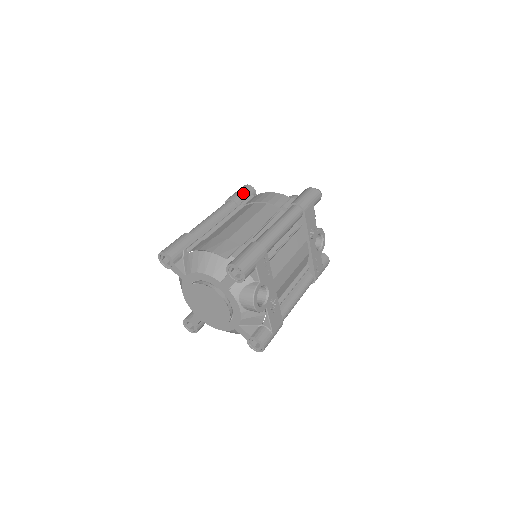
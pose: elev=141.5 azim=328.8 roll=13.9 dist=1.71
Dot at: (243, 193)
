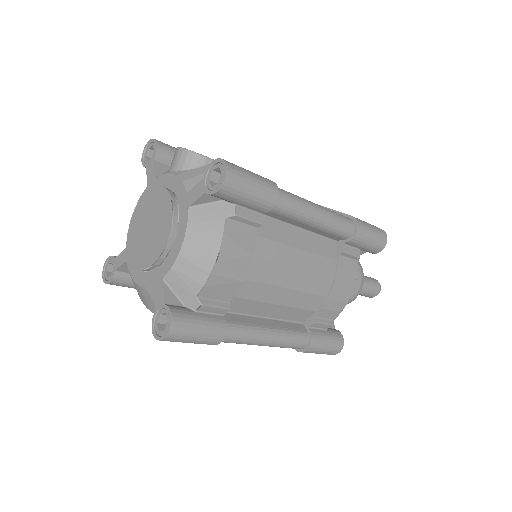
Dot at: occluded
